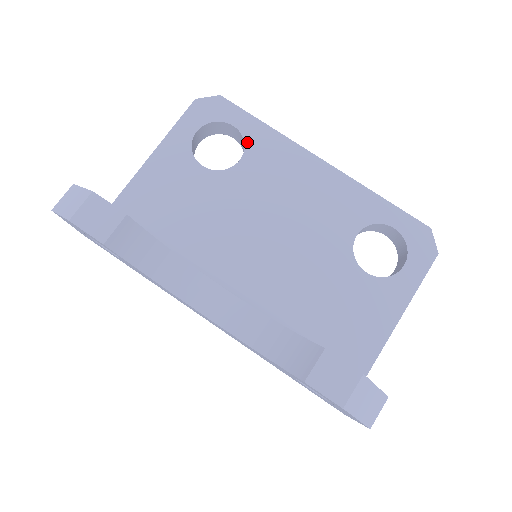
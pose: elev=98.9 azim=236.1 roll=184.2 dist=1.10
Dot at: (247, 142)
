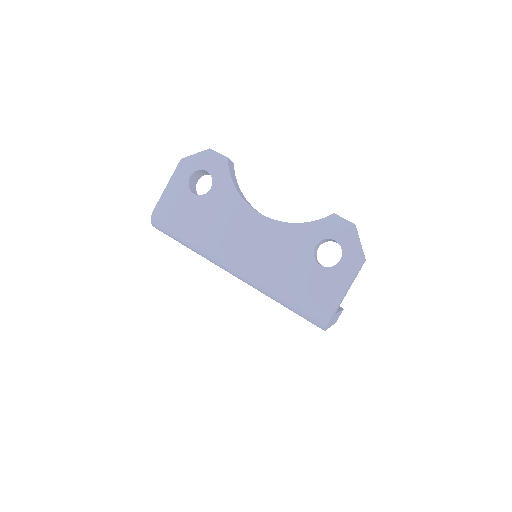
Dot at: occluded
